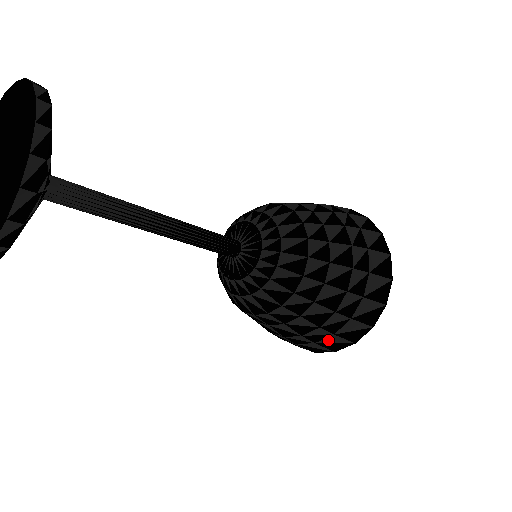
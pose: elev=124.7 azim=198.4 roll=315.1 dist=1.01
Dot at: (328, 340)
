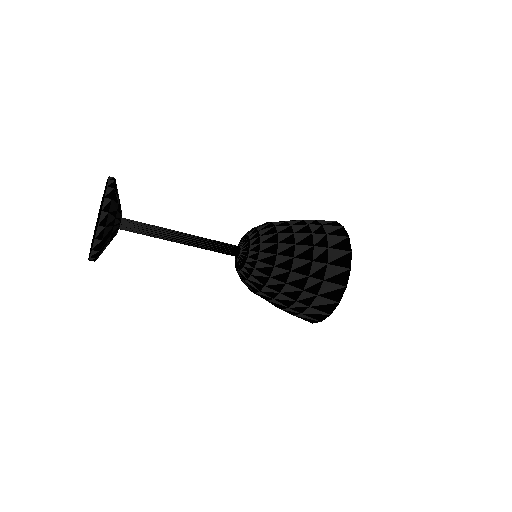
Dot at: occluded
